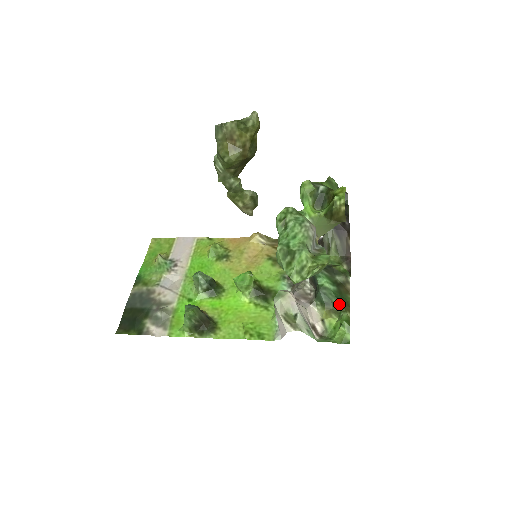
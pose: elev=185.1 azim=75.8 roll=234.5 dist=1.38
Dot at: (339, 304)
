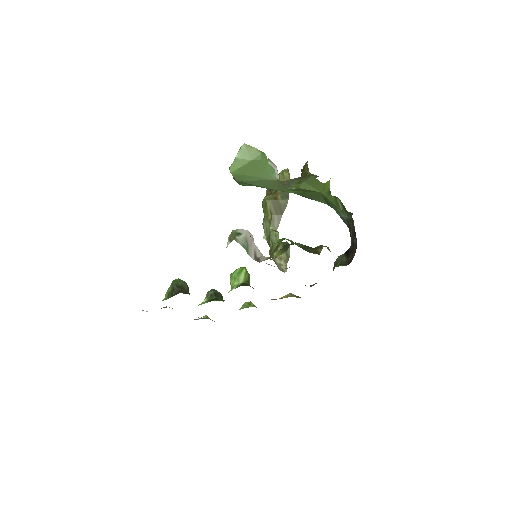
Dot at: occluded
